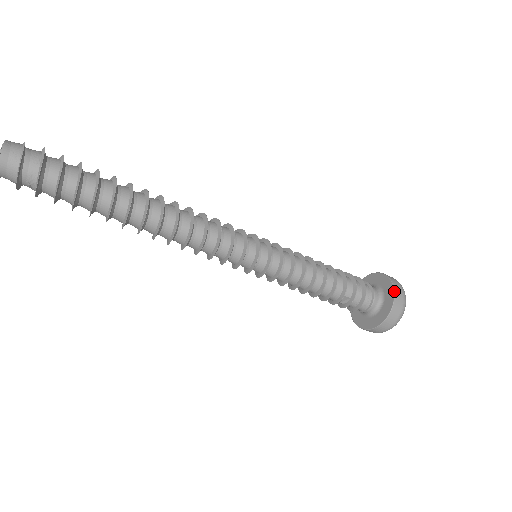
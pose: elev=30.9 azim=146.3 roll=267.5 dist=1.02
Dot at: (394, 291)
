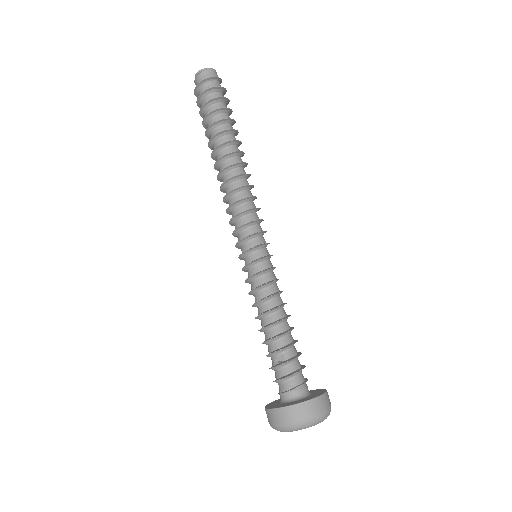
Dot at: (324, 393)
